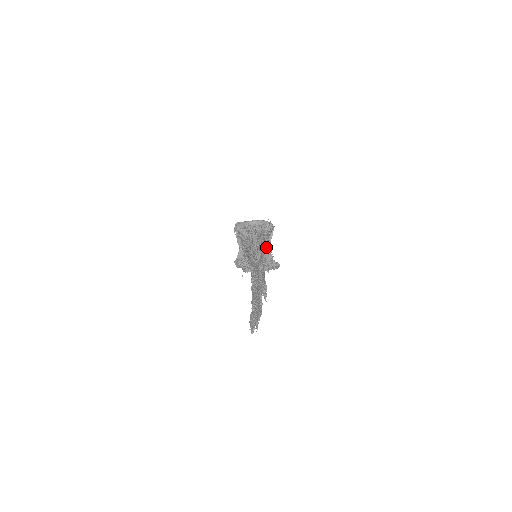
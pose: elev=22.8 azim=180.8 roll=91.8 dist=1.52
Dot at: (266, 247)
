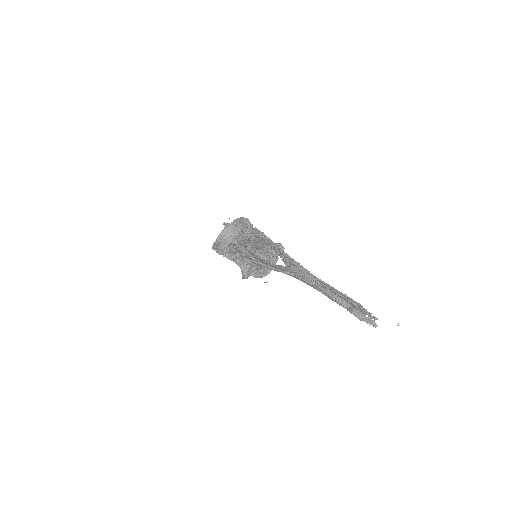
Dot at: (274, 244)
